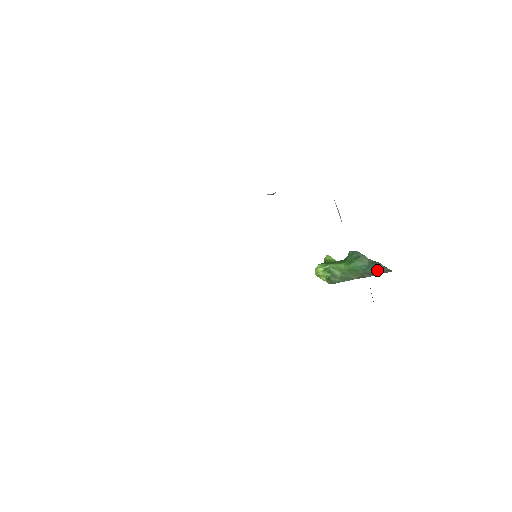
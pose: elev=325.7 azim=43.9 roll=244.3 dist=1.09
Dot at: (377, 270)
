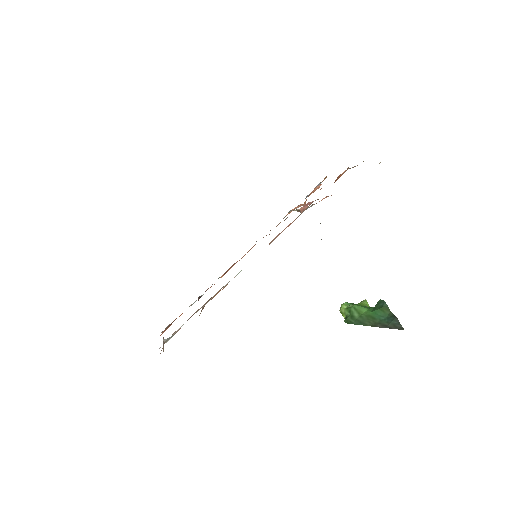
Dot at: (391, 324)
